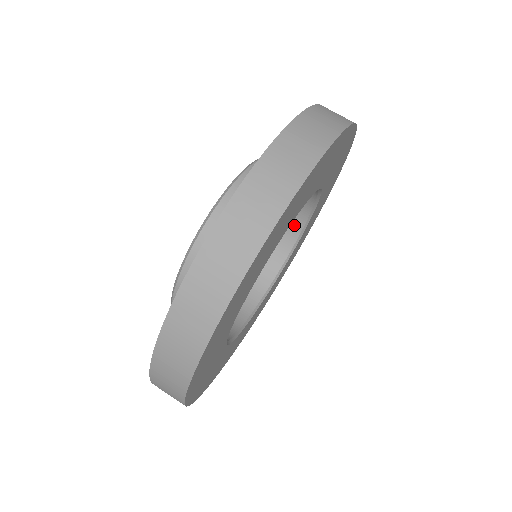
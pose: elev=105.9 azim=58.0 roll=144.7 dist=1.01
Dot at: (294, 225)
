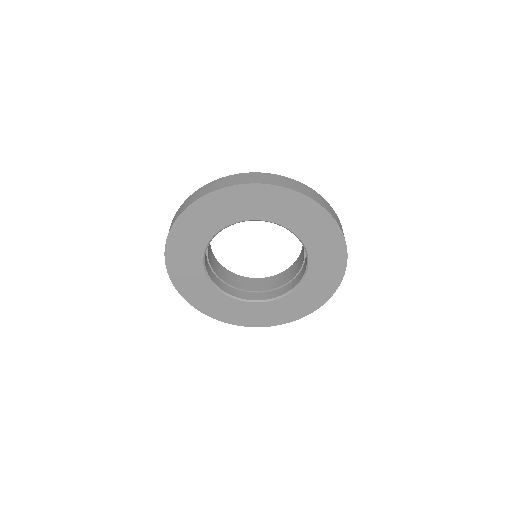
Dot at: (271, 295)
